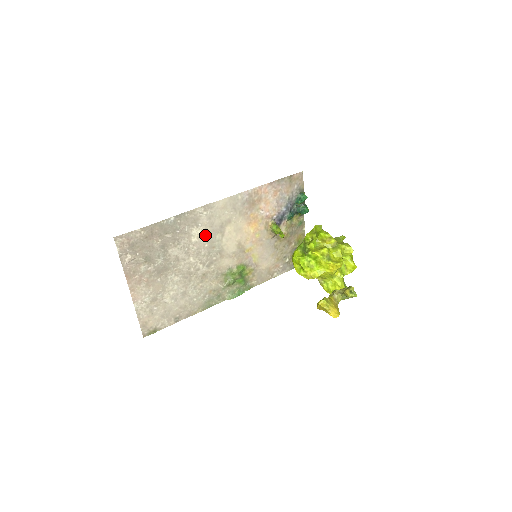
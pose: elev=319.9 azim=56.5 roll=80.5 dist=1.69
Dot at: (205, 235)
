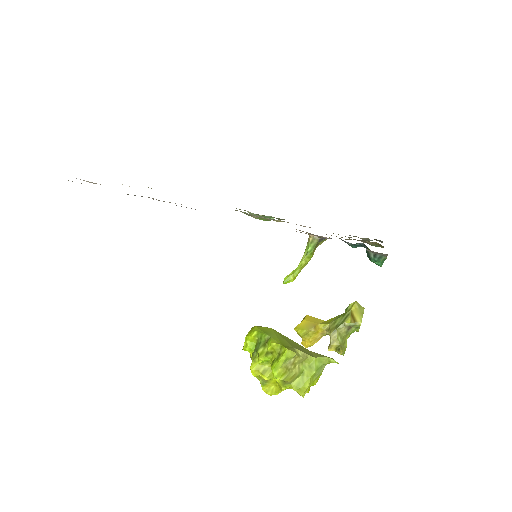
Dot at: occluded
